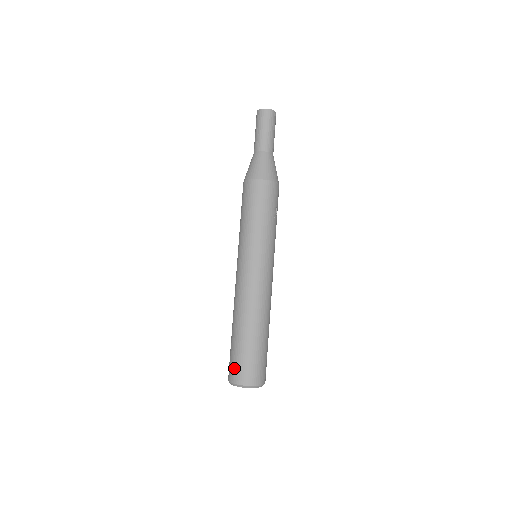
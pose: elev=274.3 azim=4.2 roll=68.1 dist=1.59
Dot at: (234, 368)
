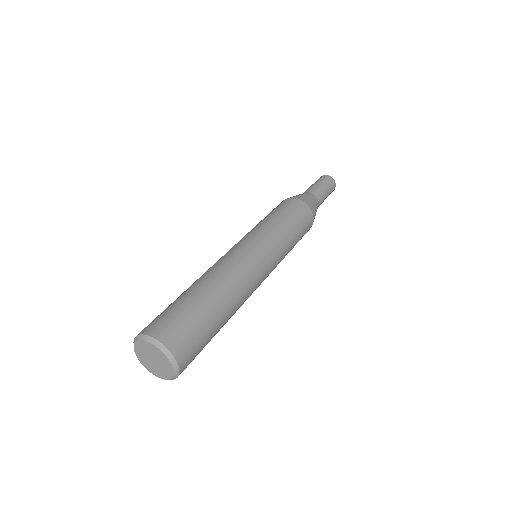
Dot at: (167, 321)
